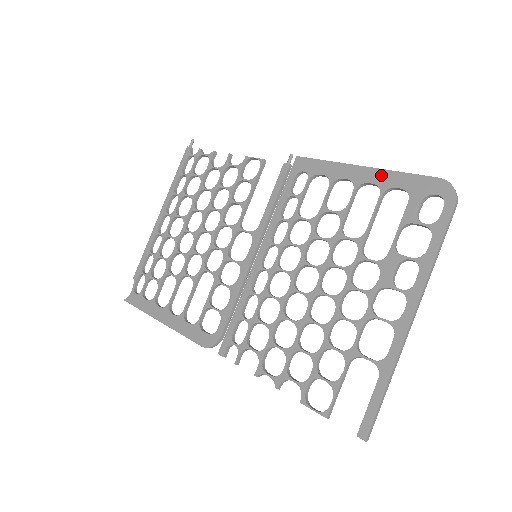
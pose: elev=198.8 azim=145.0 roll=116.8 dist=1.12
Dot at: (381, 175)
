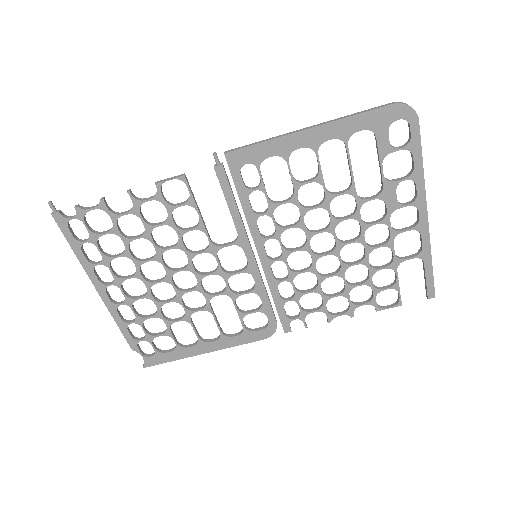
Dot at: (335, 128)
